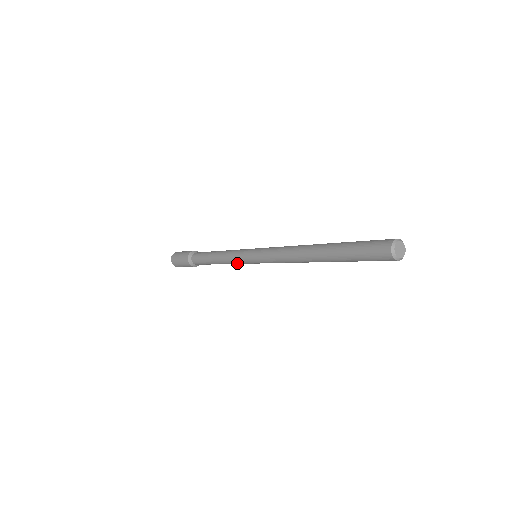
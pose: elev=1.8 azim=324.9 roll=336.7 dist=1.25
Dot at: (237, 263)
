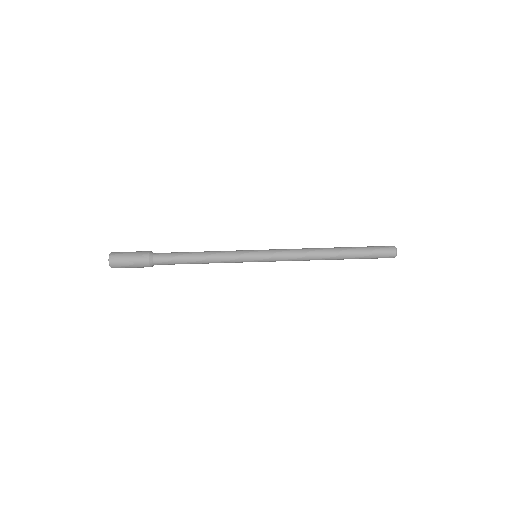
Dot at: (231, 261)
